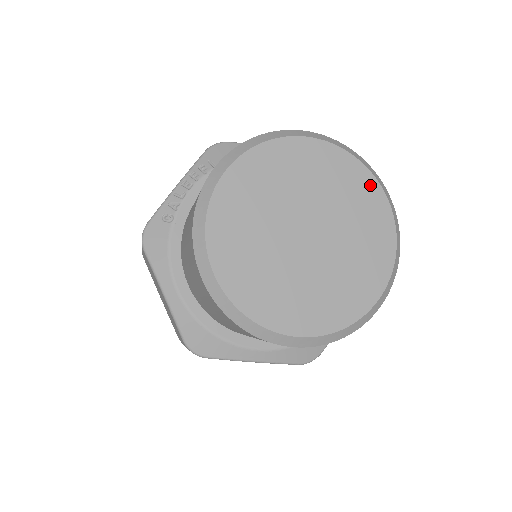
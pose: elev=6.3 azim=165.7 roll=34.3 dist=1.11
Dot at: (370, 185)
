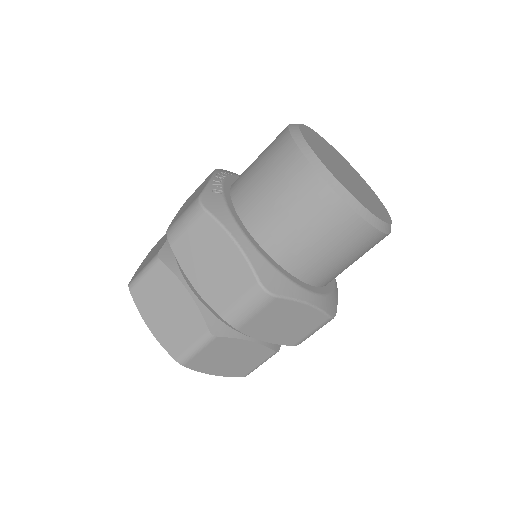
Dot at: (352, 168)
